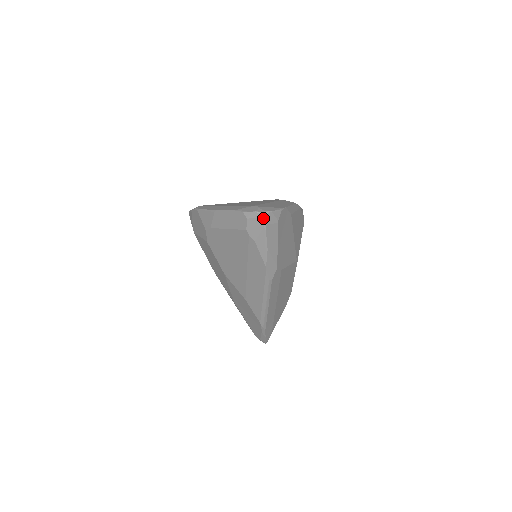
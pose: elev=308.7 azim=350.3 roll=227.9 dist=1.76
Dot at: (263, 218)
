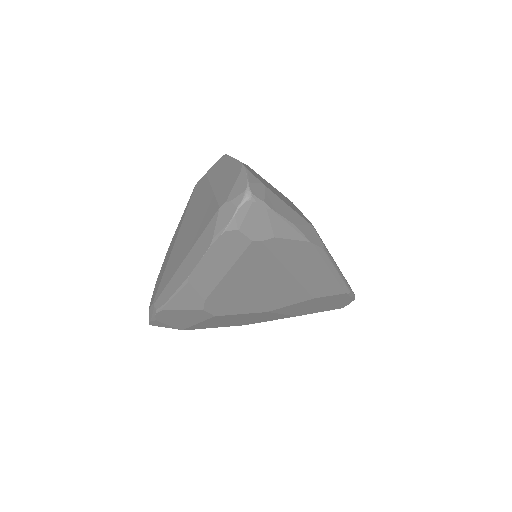
Dot at: (254, 202)
